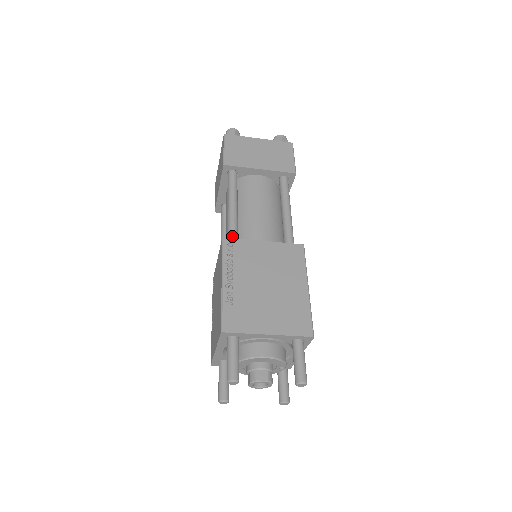
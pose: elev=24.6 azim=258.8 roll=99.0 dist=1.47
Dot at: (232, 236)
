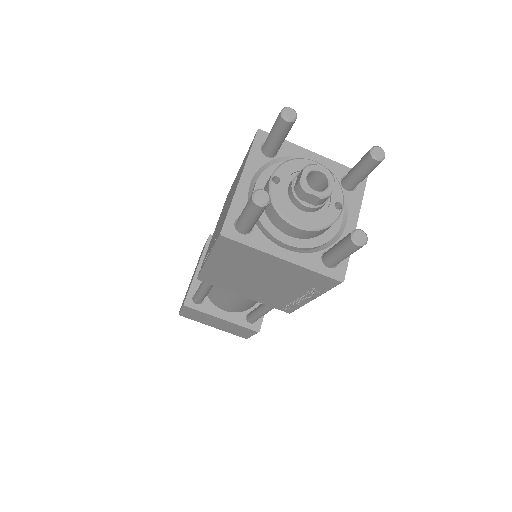
Dot at: occluded
